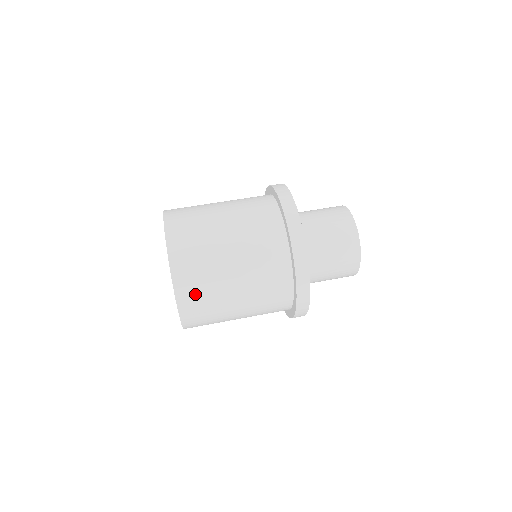
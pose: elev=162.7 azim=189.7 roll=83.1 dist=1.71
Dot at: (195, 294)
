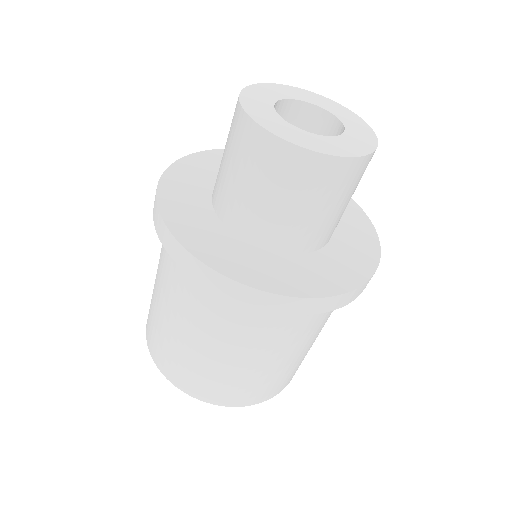
Dot at: occluded
